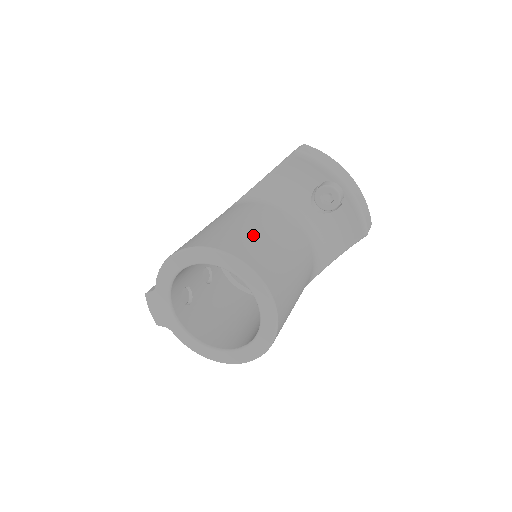
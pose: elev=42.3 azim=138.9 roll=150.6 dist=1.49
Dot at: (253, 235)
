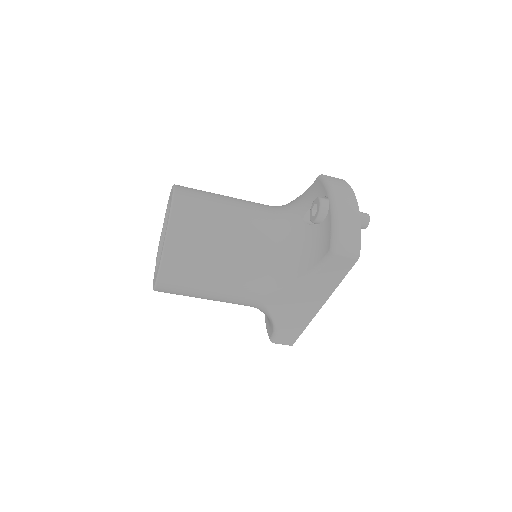
Dot at: (213, 195)
